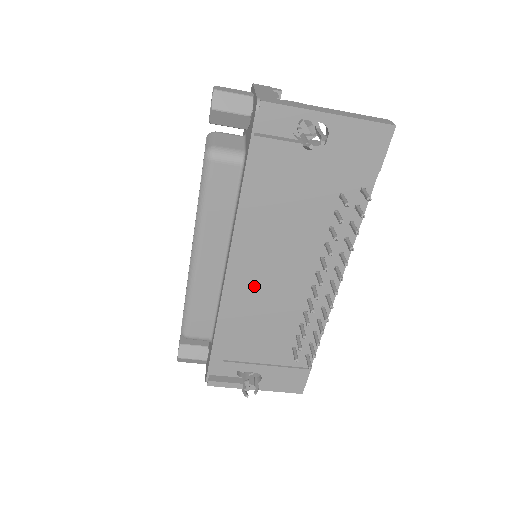
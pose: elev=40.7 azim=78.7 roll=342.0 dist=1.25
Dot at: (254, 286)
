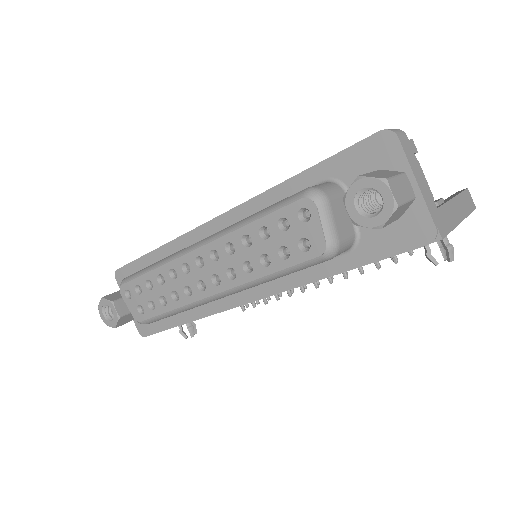
Dot at: occluded
